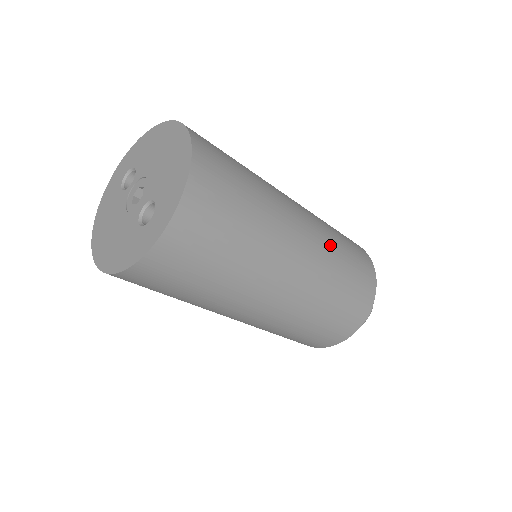
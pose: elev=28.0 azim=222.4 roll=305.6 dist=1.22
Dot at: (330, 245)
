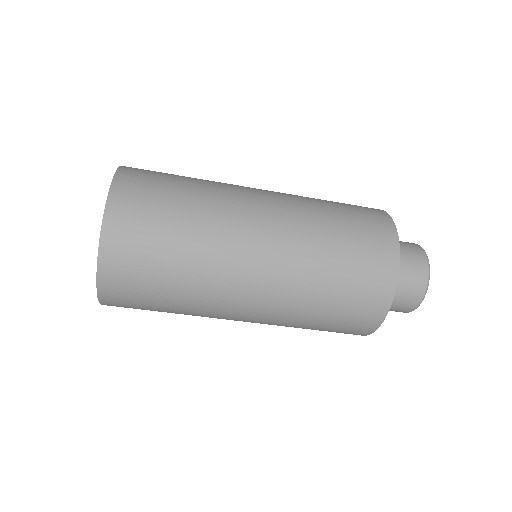
Dot at: (307, 216)
